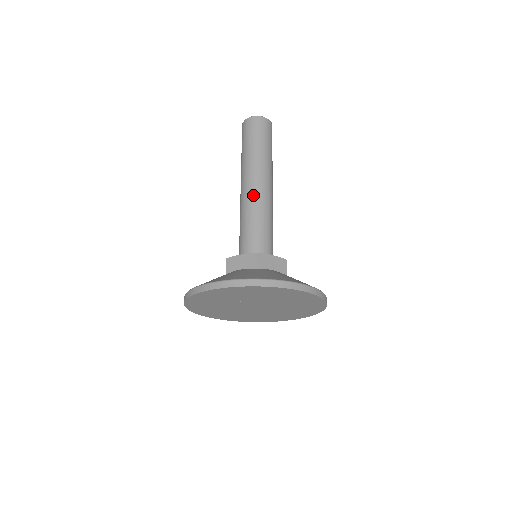
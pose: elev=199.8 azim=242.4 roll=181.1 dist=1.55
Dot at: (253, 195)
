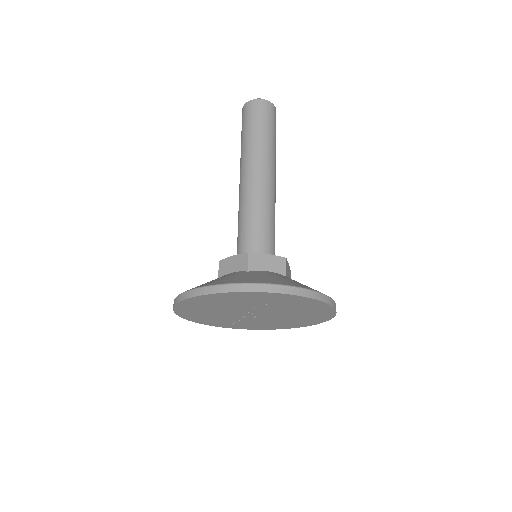
Dot at: (268, 189)
